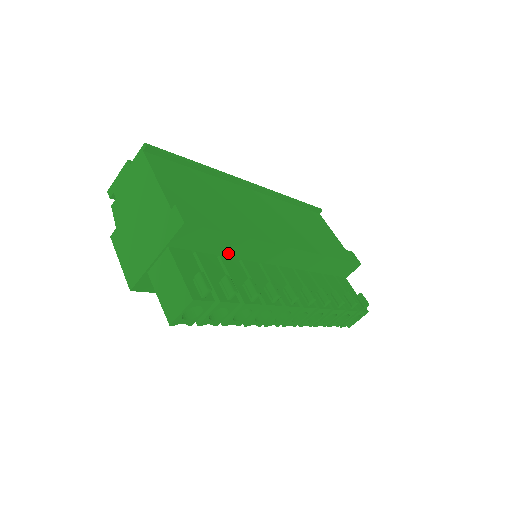
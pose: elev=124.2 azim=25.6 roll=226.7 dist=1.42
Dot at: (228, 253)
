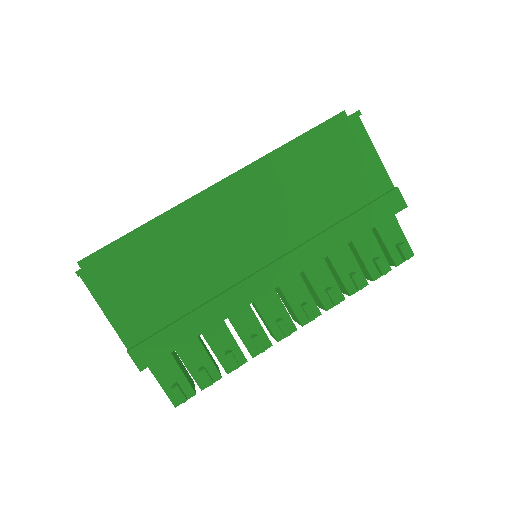
Dot at: occluded
